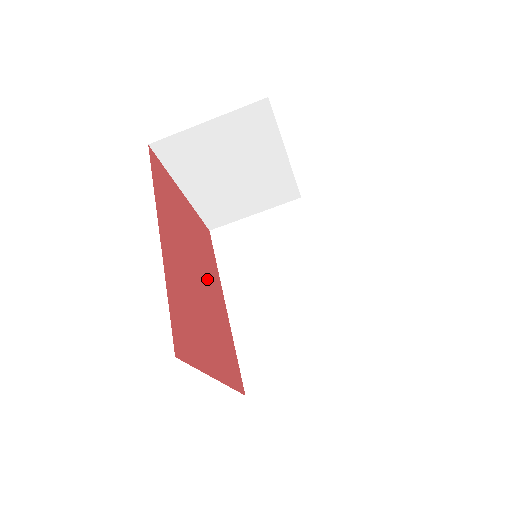
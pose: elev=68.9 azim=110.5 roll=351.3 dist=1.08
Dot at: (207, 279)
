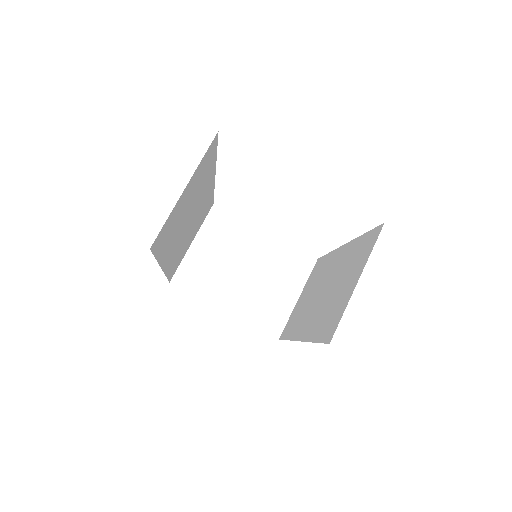
Dot at: occluded
